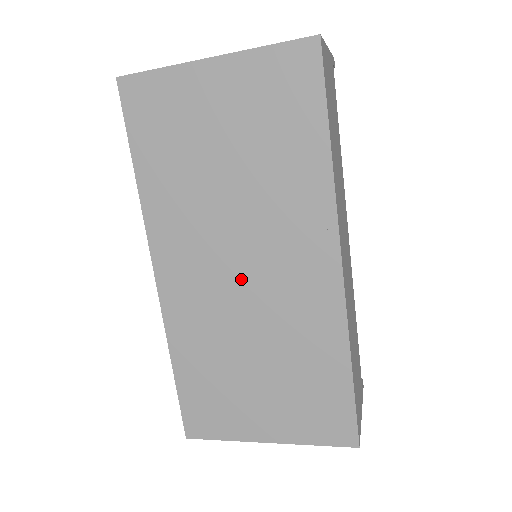
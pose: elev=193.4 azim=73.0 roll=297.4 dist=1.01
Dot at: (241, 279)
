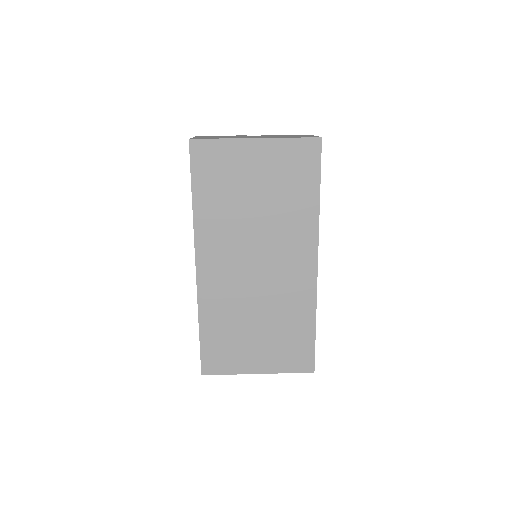
Dot at: (255, 272)
